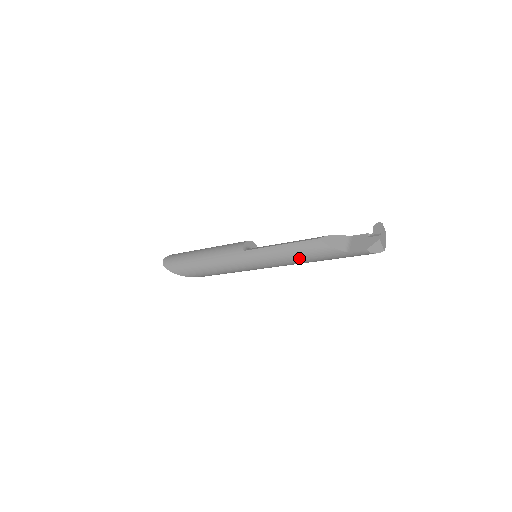
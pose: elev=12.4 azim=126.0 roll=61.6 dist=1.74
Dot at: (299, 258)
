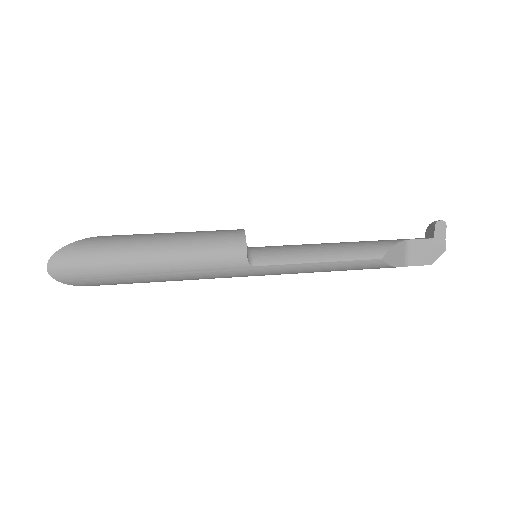
Dot at: occluded
